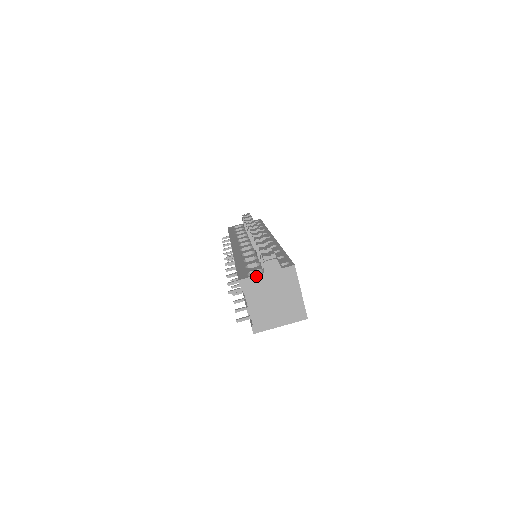
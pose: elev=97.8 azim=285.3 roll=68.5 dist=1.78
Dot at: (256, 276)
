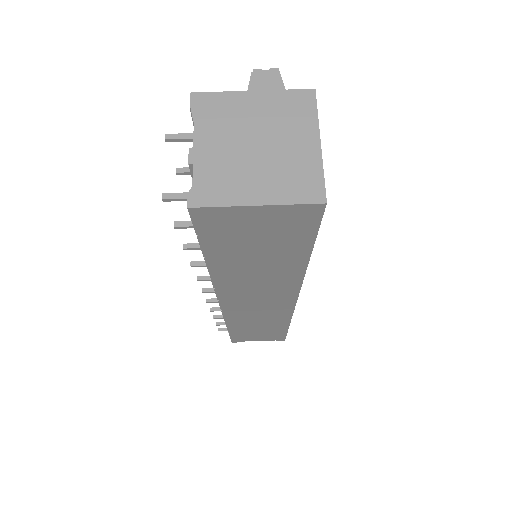
Dot at: (229, 93)
